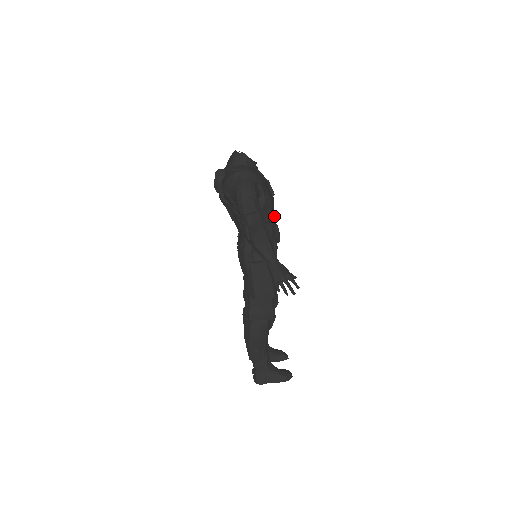
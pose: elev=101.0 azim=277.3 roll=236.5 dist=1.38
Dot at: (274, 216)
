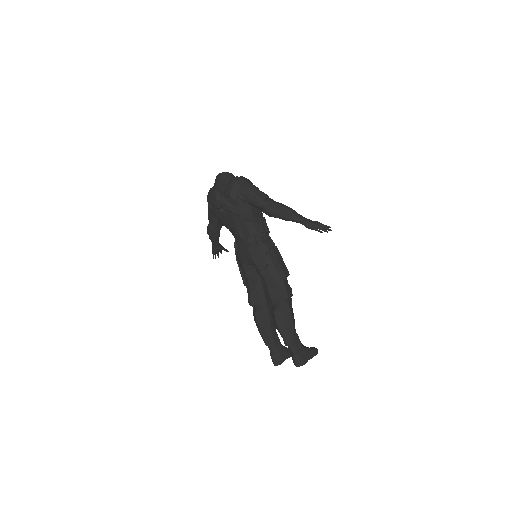
Dot at: occluded
